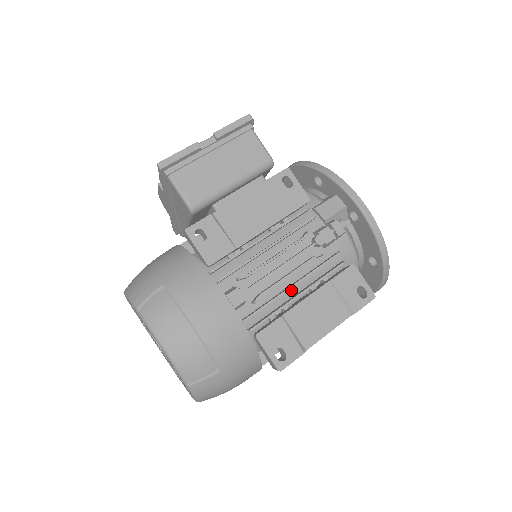
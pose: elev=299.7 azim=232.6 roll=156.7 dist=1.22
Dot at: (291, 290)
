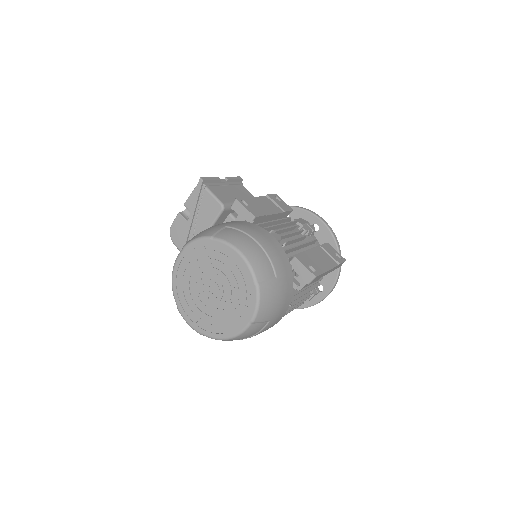
Dot at: (298, 251)
